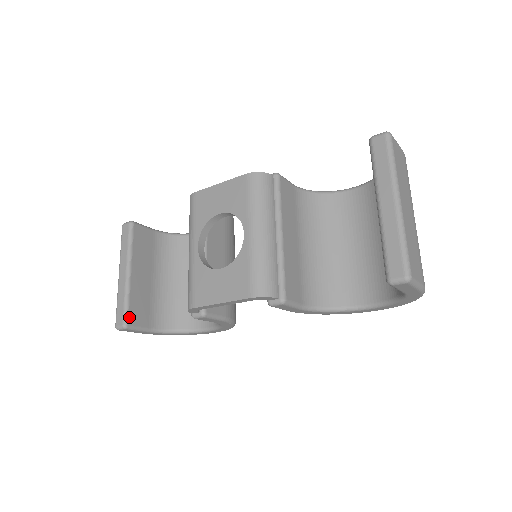
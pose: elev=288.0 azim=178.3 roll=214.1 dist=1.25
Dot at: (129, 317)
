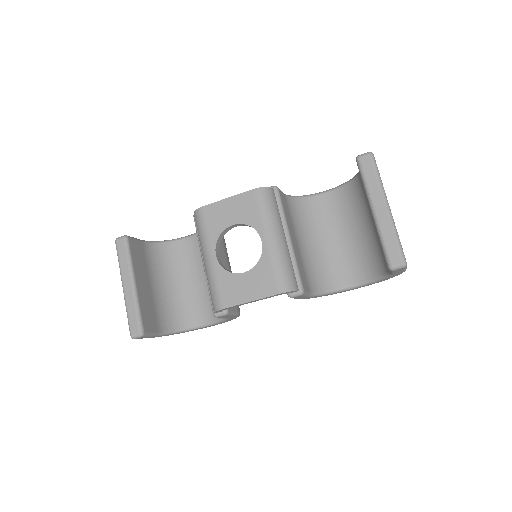
Dot at: (143, 325)
